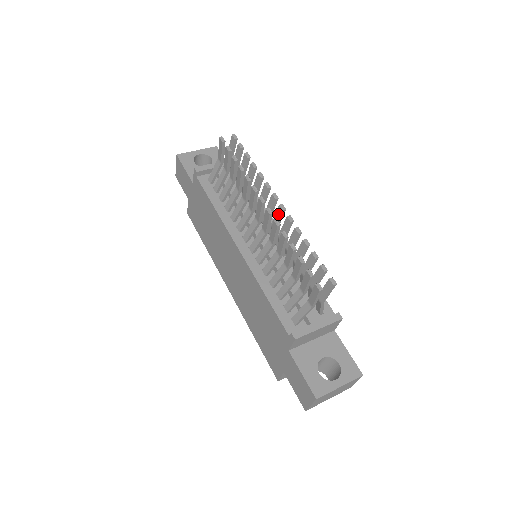
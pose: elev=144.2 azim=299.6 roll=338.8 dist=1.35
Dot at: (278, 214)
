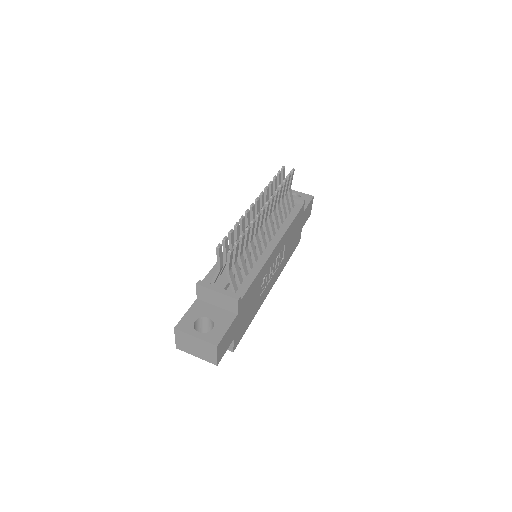
Dot at: (261, 214)
